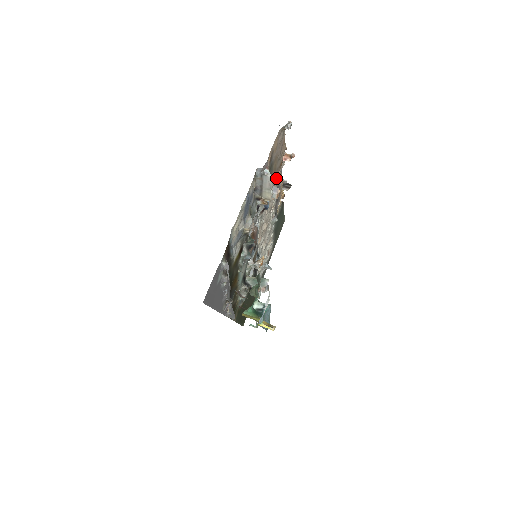
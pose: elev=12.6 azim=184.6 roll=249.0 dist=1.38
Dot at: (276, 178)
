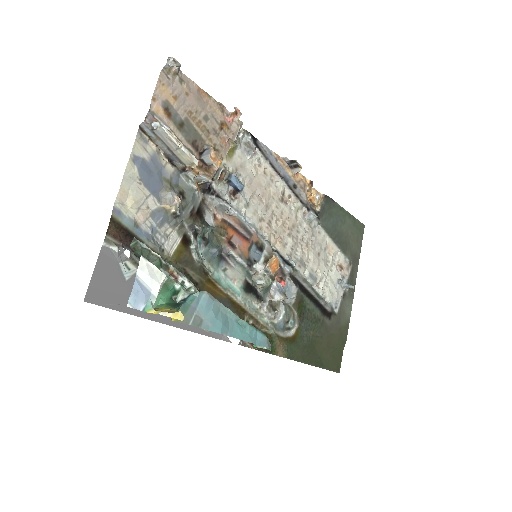
Dot at: (226, 145)
